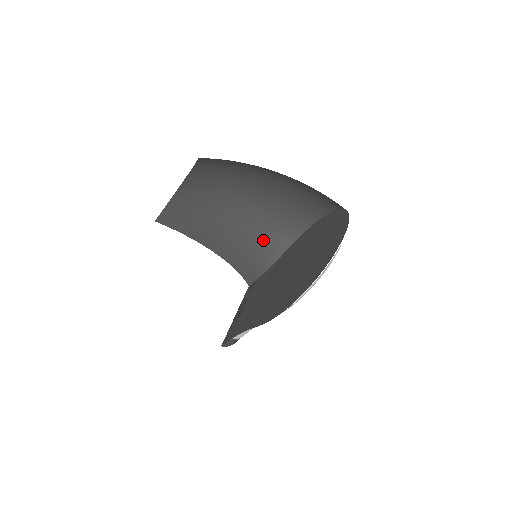
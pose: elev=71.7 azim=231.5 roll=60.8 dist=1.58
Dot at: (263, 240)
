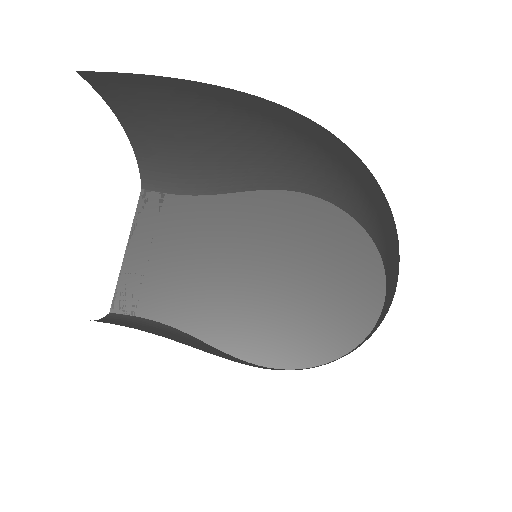
Dot at: (225, 169)
